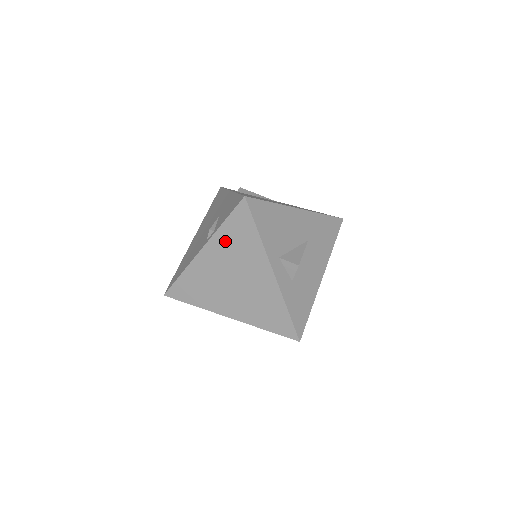
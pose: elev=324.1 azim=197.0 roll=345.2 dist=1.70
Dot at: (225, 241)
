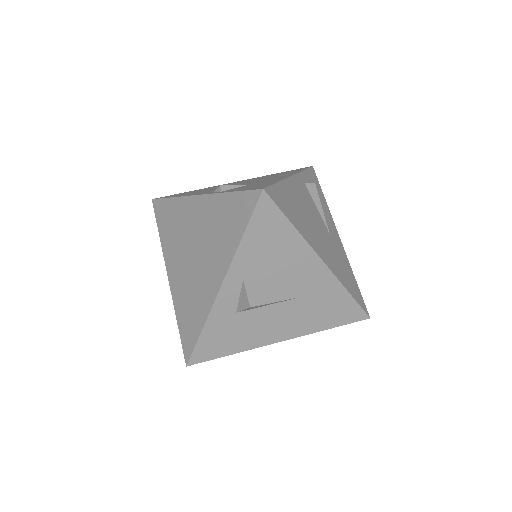
Dot at: (217, 210)
